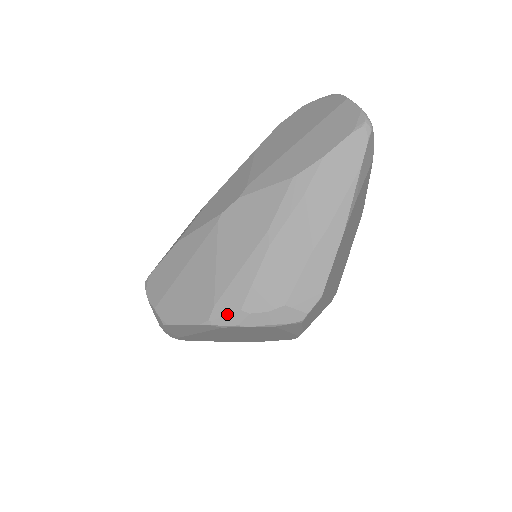
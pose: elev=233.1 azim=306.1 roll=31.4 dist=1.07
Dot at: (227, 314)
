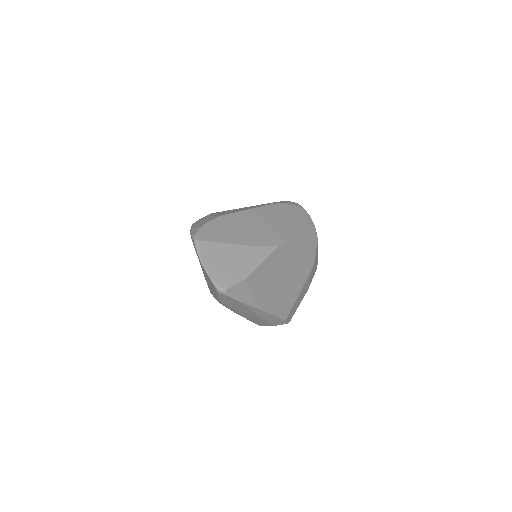
Dot at: occluded
